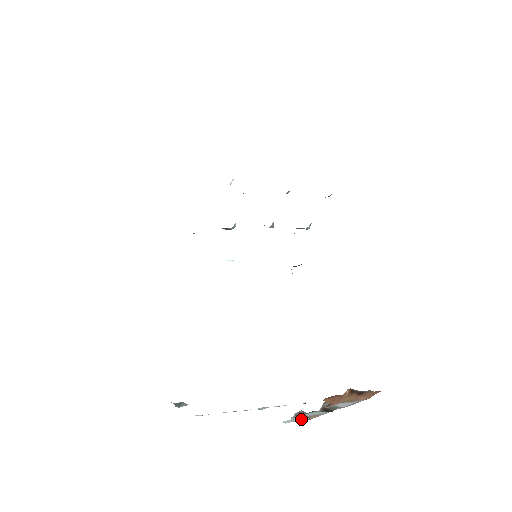
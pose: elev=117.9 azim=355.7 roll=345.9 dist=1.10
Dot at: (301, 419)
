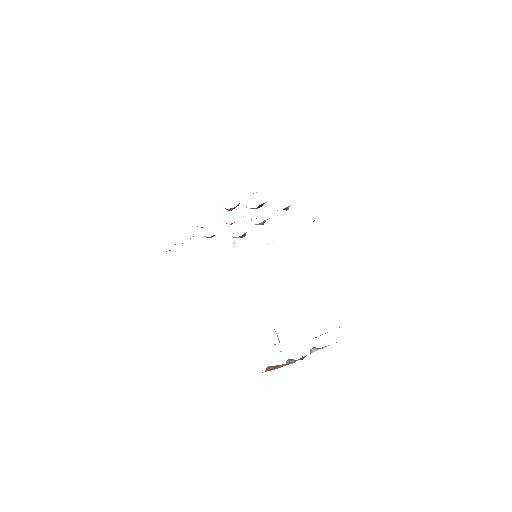
Dot at: occluded
